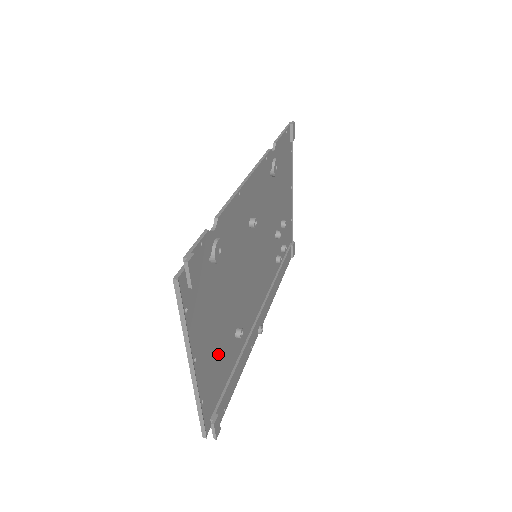
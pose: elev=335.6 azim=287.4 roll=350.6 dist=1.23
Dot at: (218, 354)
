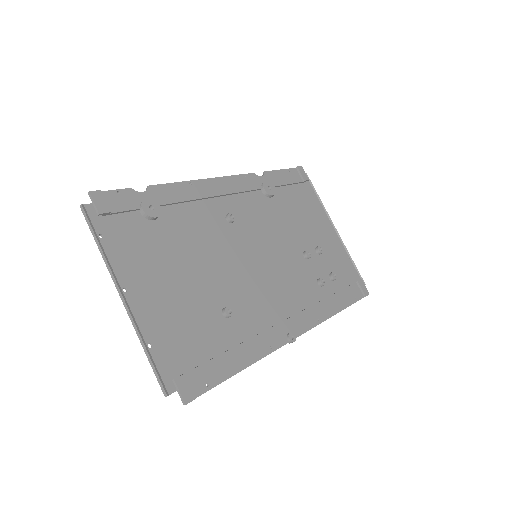
Dot at: (181, 312)
